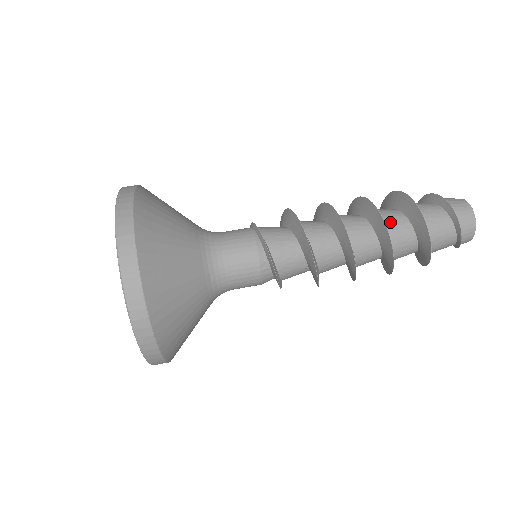
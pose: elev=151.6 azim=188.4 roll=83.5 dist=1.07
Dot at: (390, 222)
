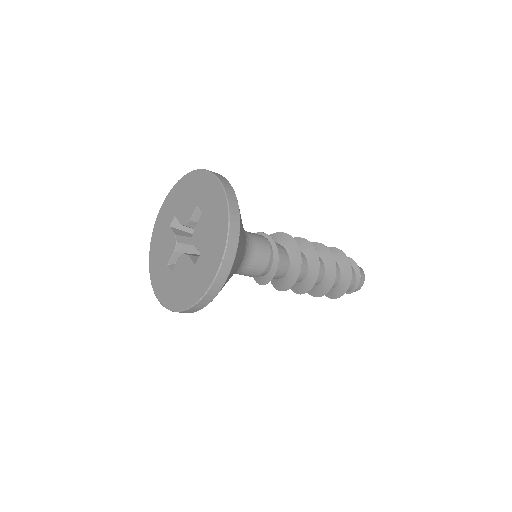
Dot at: occluded
